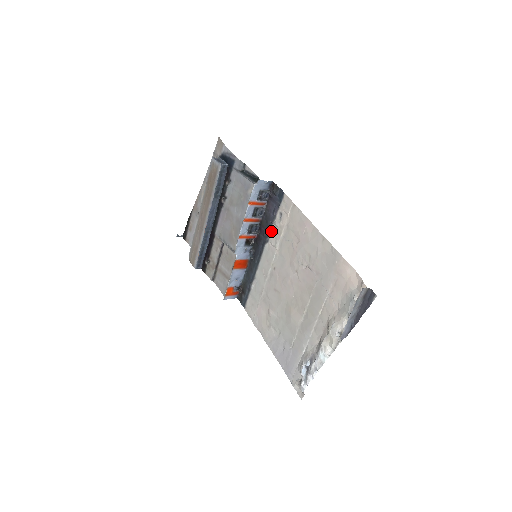
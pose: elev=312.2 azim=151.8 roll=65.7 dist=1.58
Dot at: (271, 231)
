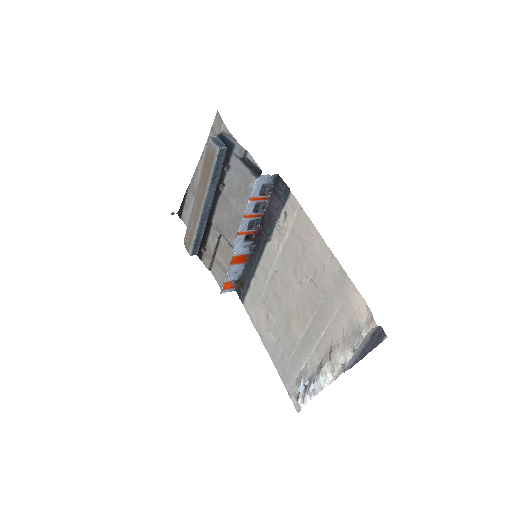
Dot at: (274, 230)
